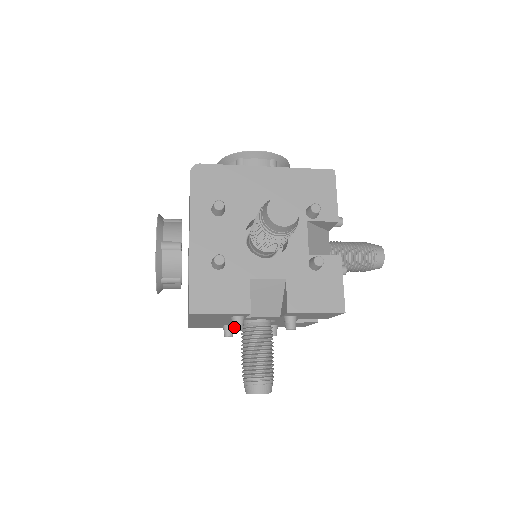
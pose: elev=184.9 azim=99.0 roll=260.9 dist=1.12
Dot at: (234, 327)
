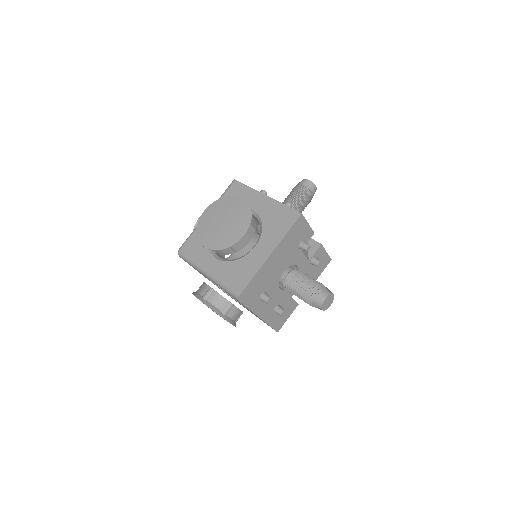
Dot at: (308, 244)
